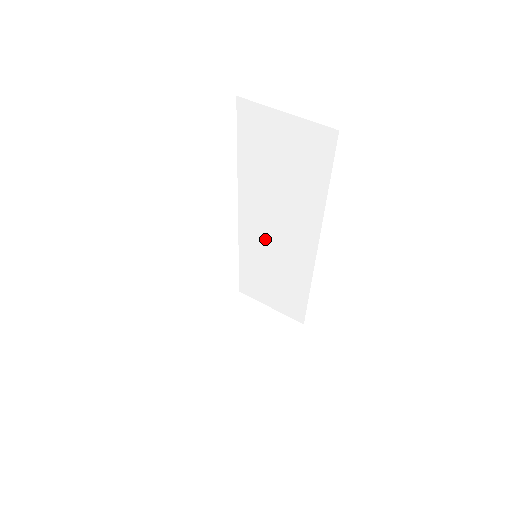
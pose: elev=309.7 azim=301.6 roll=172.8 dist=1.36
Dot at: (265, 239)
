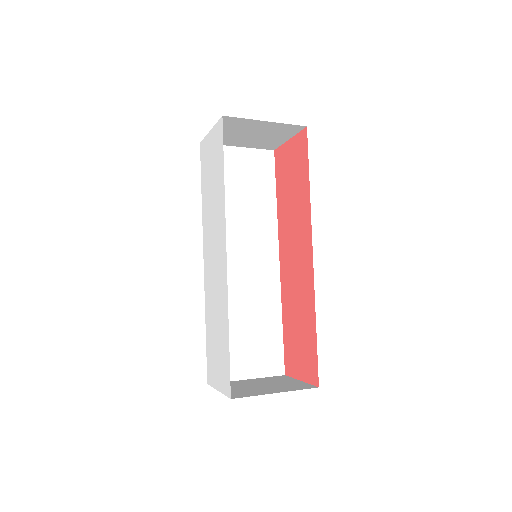
Dot at: (233, 276)
